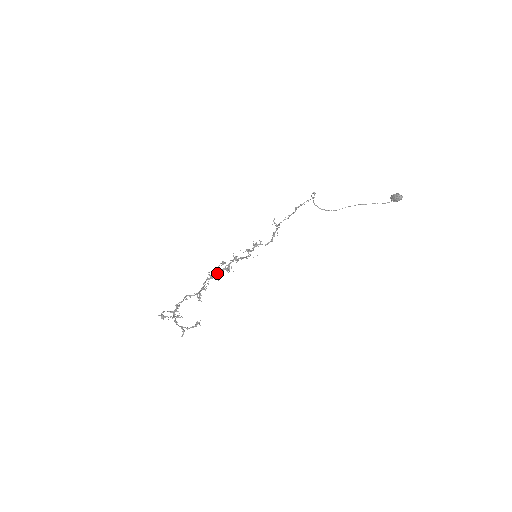
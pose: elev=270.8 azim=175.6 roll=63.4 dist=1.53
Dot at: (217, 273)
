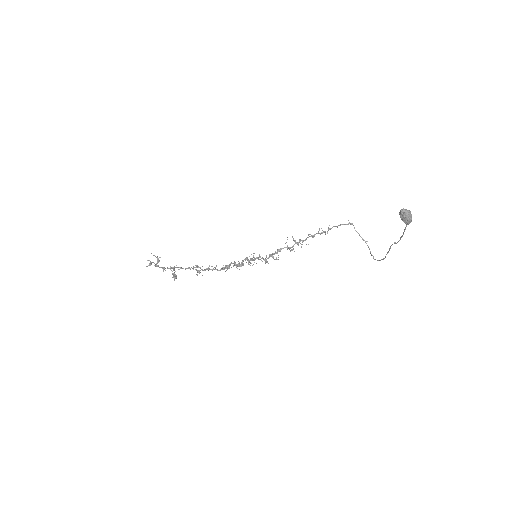
Dot at: (228, 265)
